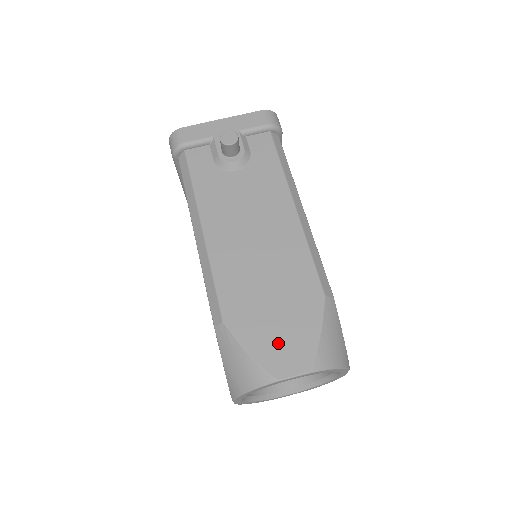
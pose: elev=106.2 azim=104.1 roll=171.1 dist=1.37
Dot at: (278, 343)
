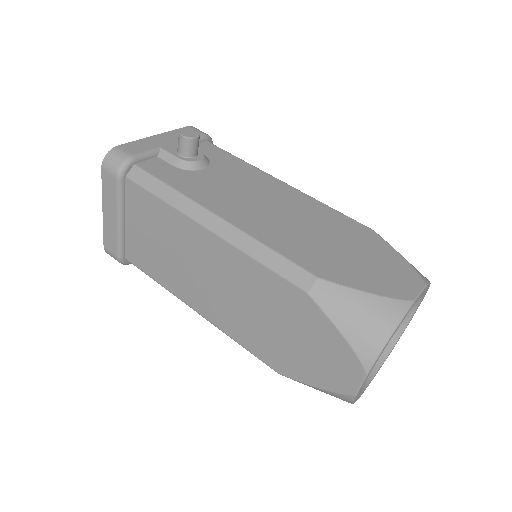
Dot at: (381, 274)
